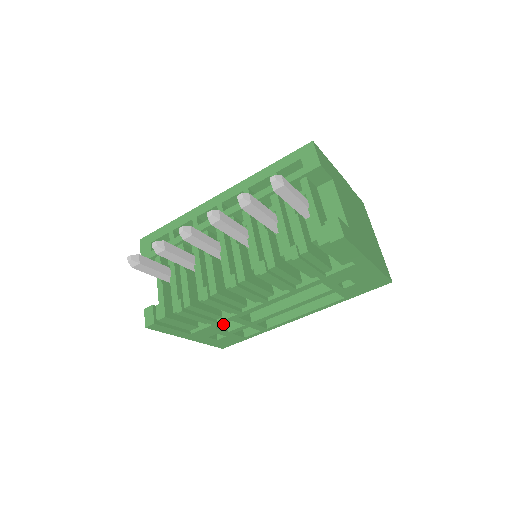
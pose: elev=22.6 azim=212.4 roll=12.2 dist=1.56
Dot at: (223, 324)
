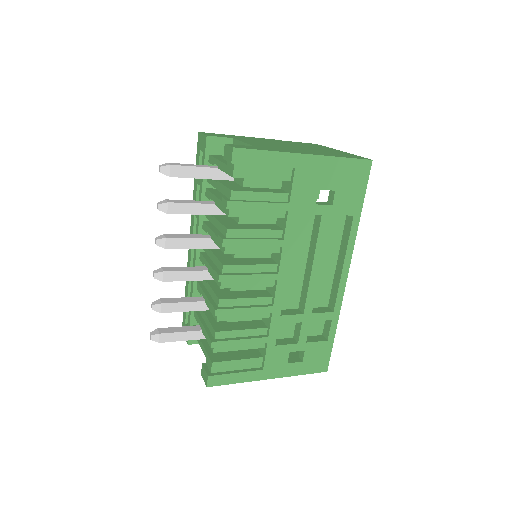
Dot at: (288, 340)
